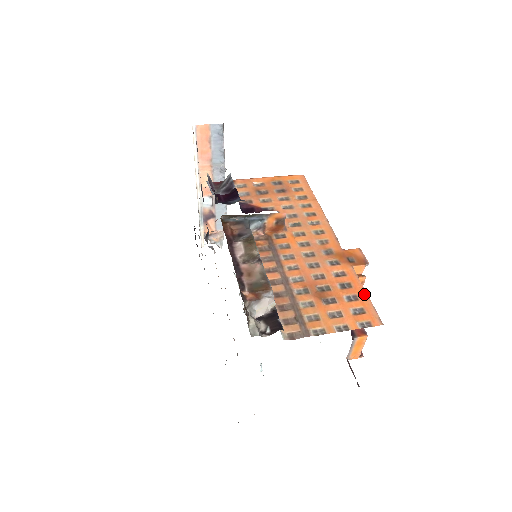
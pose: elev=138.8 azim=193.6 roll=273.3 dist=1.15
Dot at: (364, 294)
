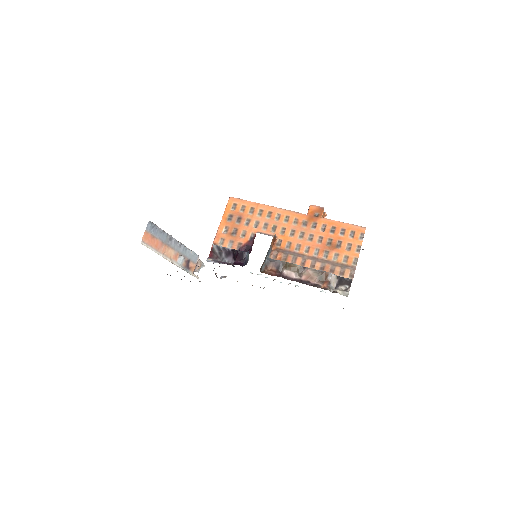
Dot at: (343, 224)
